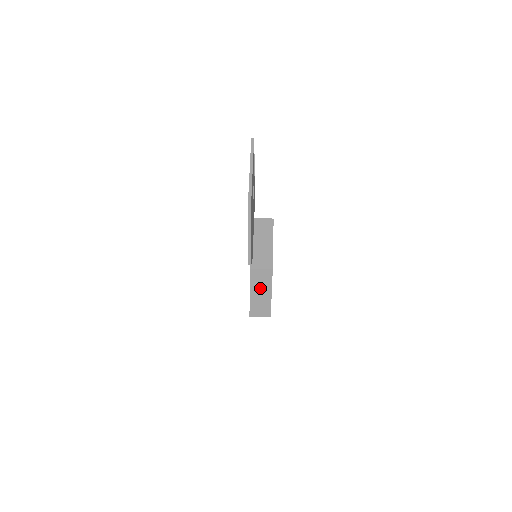
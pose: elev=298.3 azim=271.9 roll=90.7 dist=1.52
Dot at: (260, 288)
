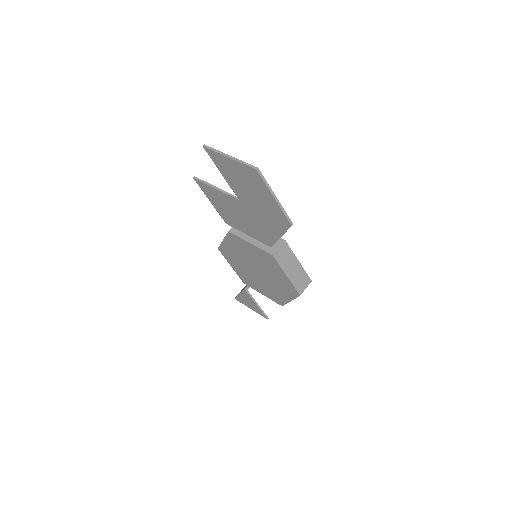
Dot at: (289, 264)
